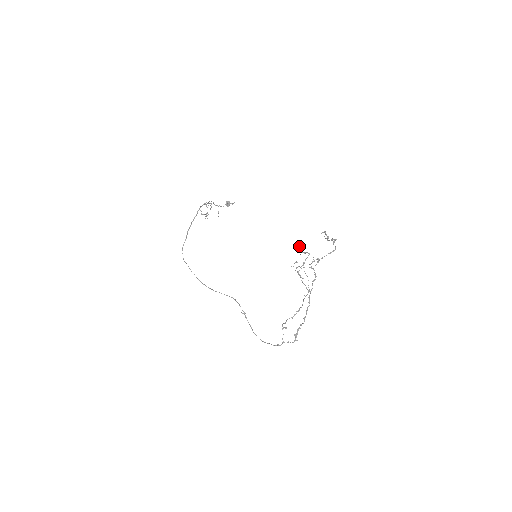
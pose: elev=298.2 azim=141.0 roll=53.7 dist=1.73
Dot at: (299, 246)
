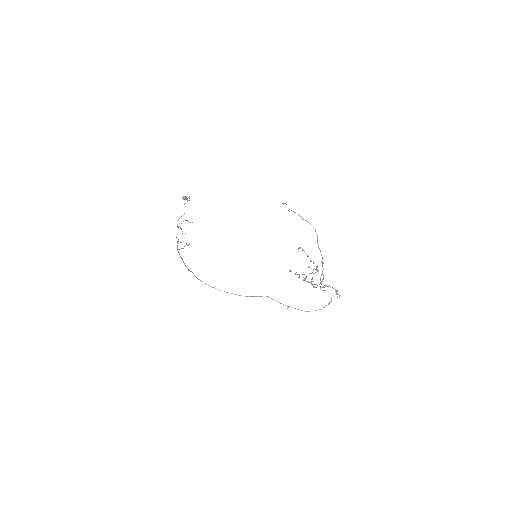
Dot at: (290, 271)
